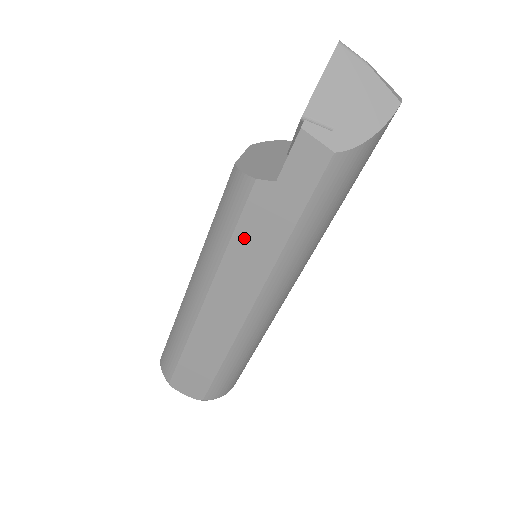
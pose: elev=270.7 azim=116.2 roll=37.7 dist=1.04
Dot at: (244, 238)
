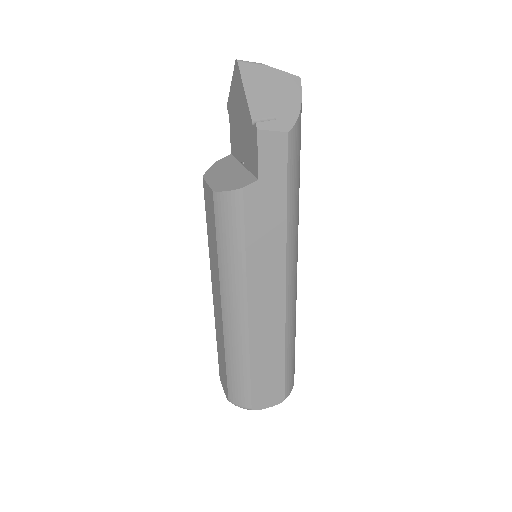
Dot at: (255, 239)
